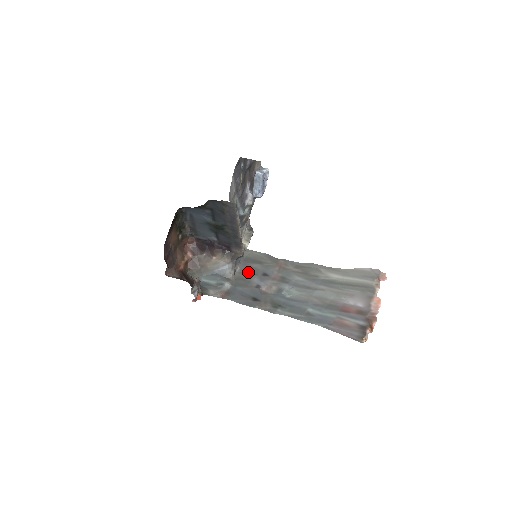
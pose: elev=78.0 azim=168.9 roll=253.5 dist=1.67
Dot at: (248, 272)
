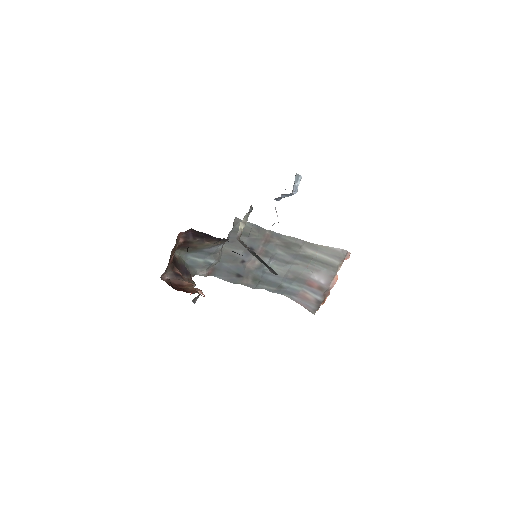
Dot at: (235, 245)
